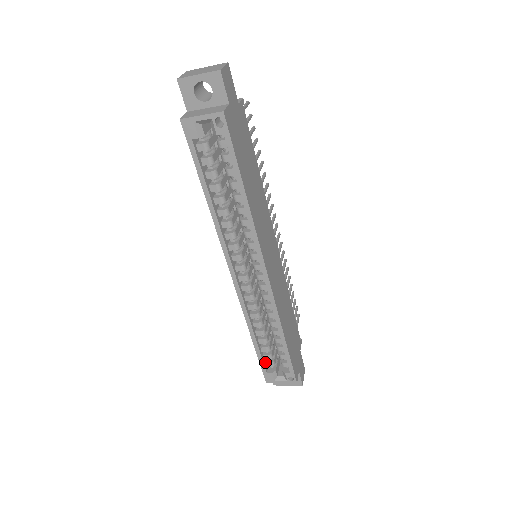
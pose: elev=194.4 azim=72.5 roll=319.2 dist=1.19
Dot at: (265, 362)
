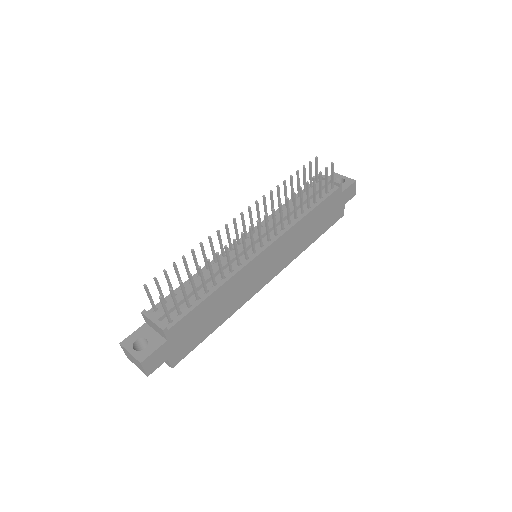
Dot at: occluded
